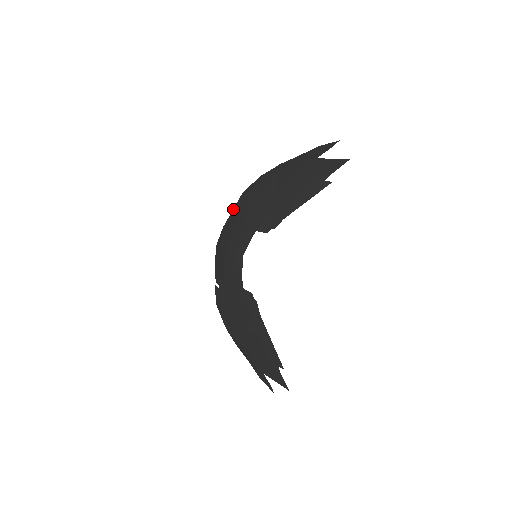
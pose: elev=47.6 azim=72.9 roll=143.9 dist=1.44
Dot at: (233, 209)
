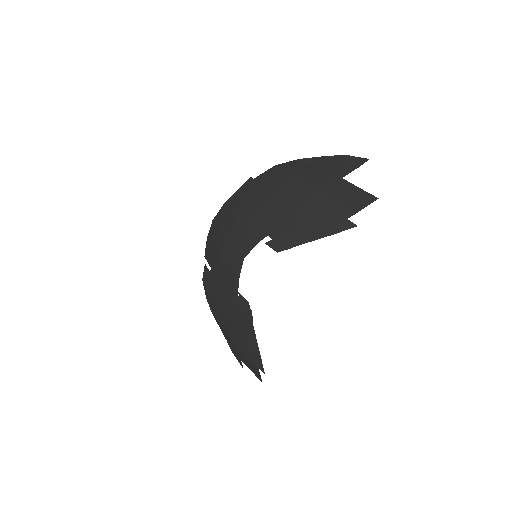
Dot at: (239, 195)
